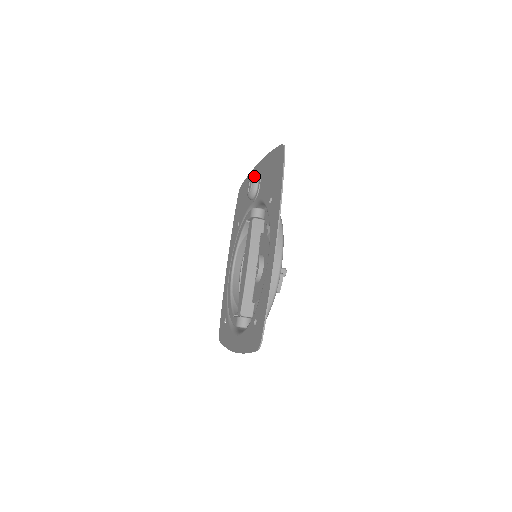
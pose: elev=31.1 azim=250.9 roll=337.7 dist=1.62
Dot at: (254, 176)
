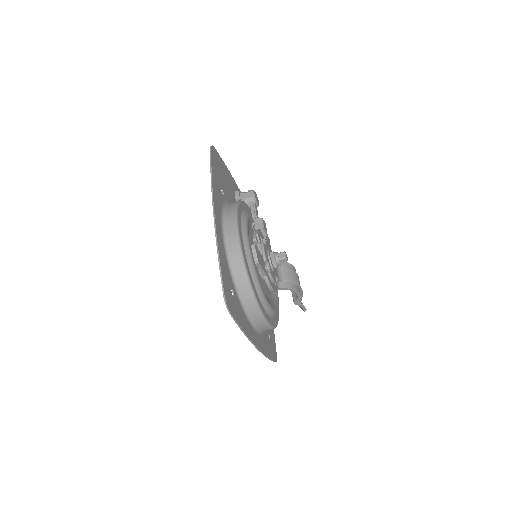
Dot at: occluded
